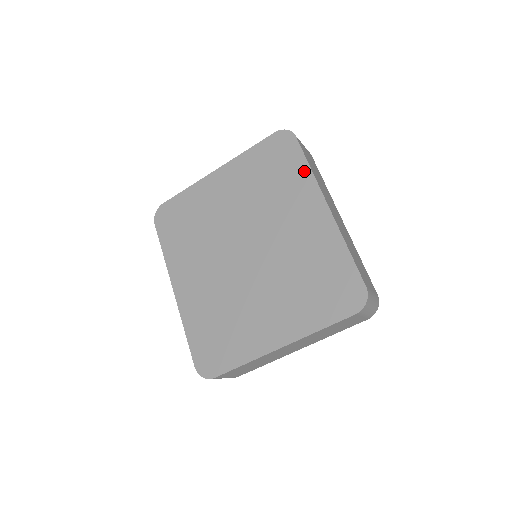
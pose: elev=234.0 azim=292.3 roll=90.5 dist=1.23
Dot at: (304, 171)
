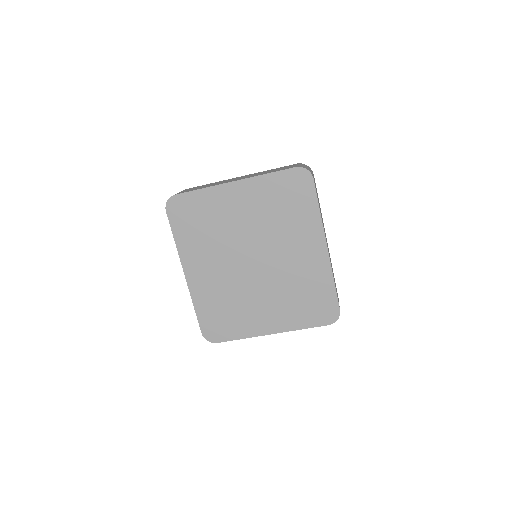
Dot at: (314, 213)
